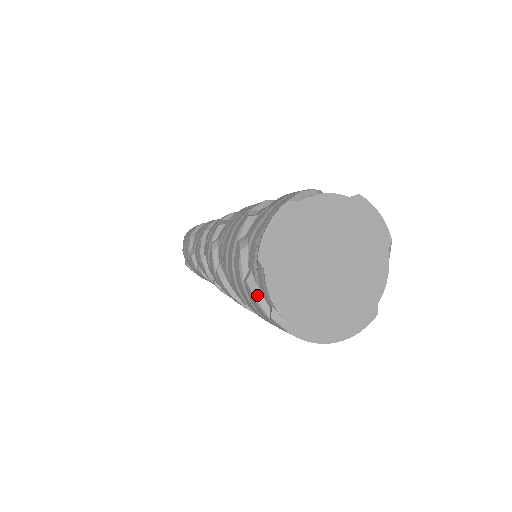
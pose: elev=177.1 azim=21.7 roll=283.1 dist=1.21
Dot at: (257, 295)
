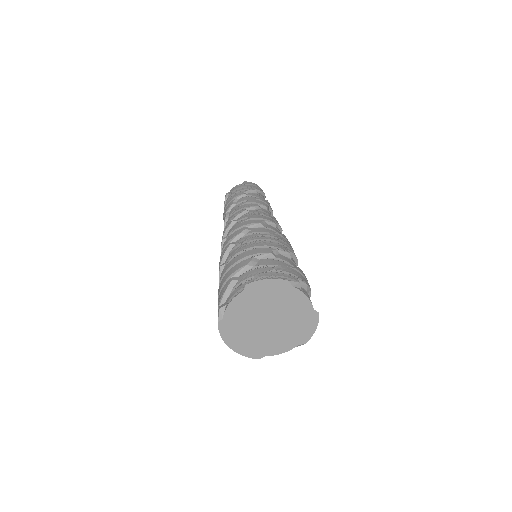
Dot at: (228, 292)
